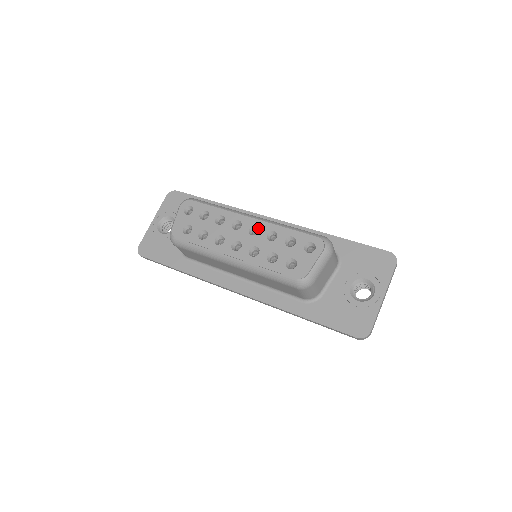
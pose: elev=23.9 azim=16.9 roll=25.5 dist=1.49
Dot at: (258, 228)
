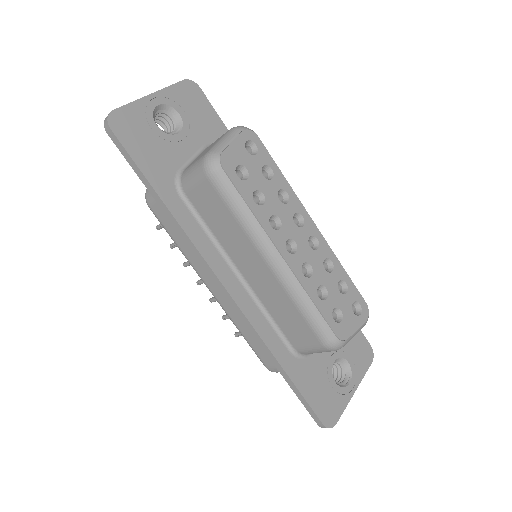
Dot at: (318, 243)
